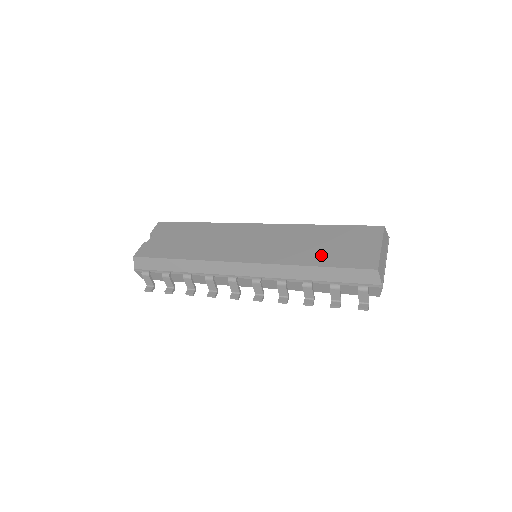
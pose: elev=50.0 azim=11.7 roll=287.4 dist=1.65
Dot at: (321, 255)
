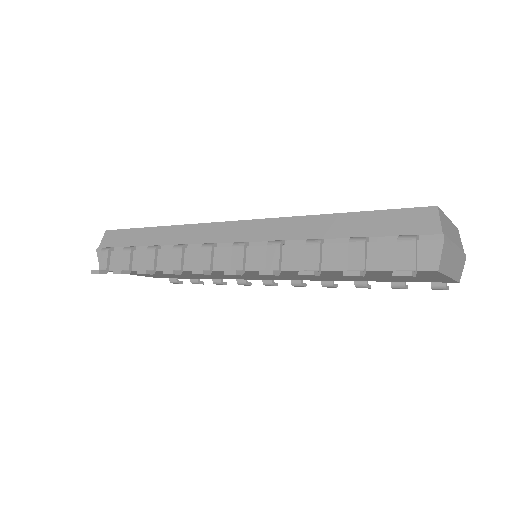
Dot at: occluded
